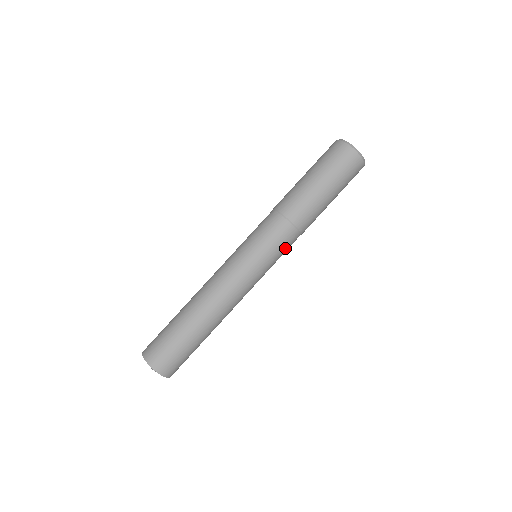
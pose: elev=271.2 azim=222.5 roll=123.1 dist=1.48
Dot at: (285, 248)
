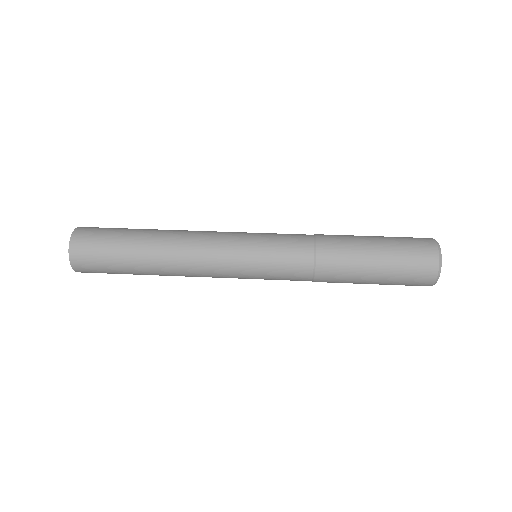
Dot at: (287, 262)
